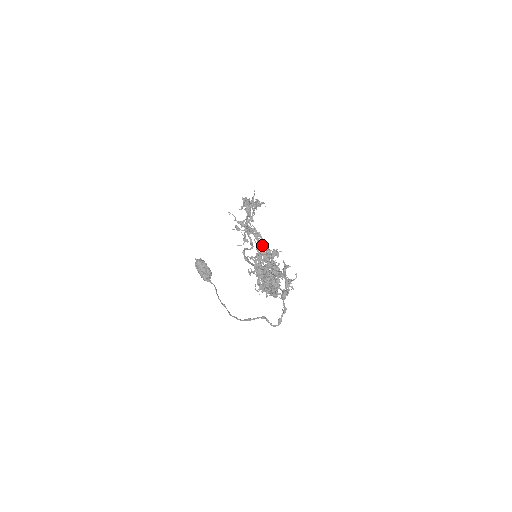
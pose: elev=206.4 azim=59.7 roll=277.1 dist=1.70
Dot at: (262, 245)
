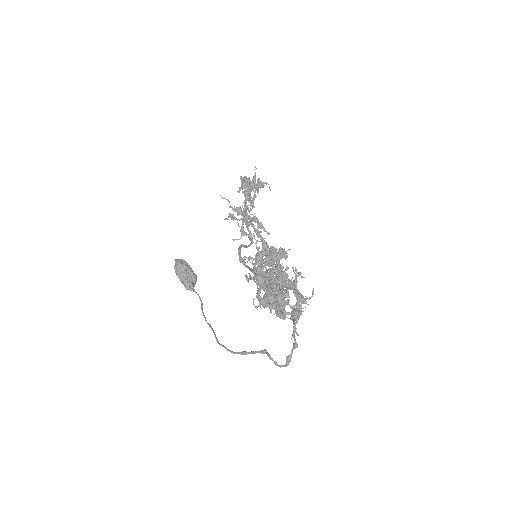
Dot at: (264, 241)
